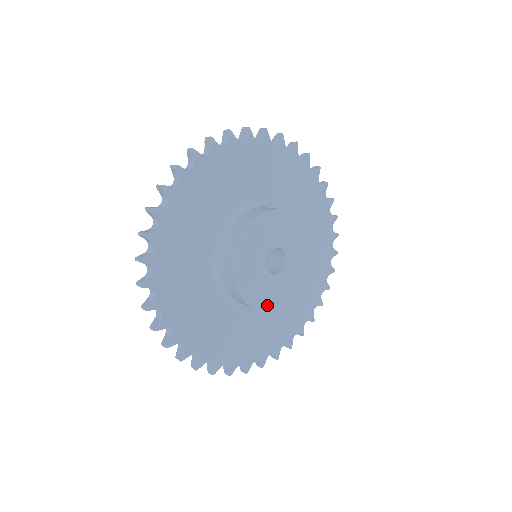
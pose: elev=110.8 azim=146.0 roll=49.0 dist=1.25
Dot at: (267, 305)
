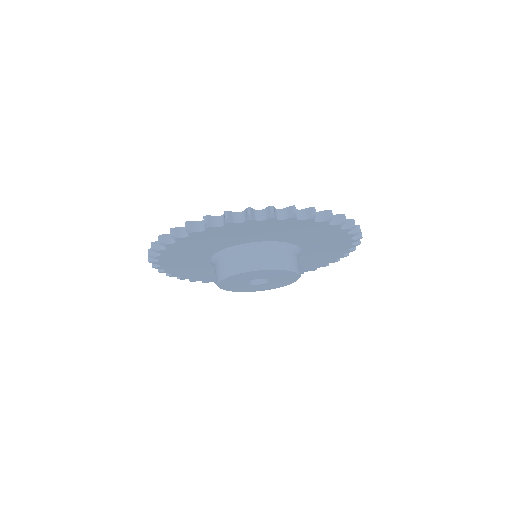
Dot at: (229, 289)
